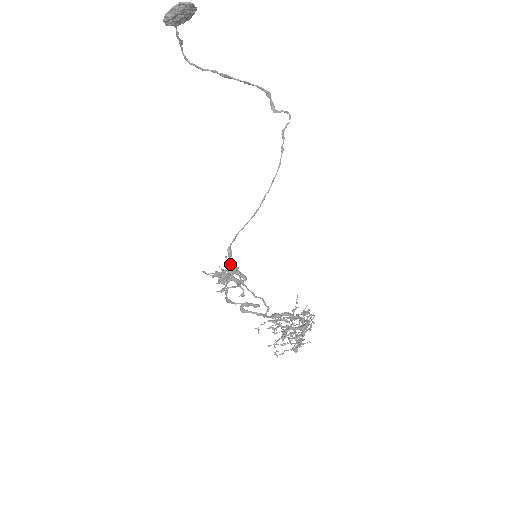
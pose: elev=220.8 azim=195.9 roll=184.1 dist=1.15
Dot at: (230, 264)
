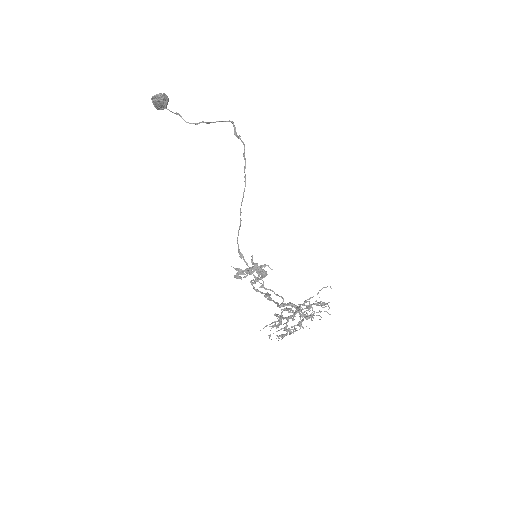
Dot at: (251, 262)
